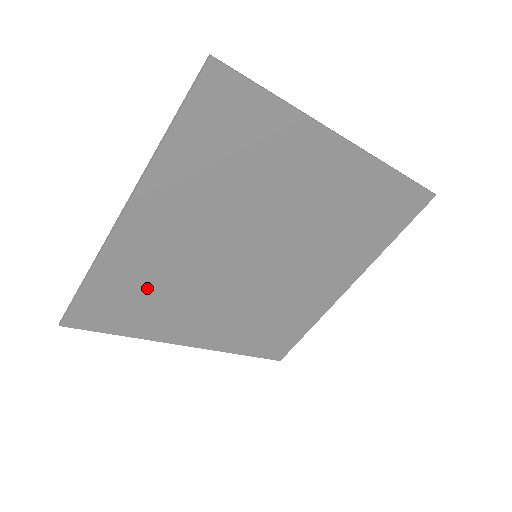
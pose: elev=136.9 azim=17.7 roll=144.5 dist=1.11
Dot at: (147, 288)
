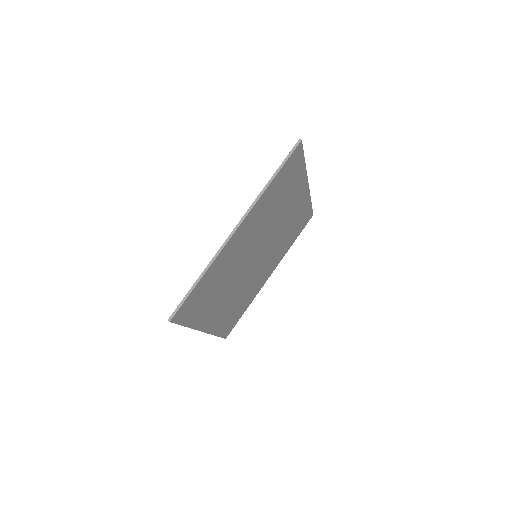
Dot at: (235, 308)
